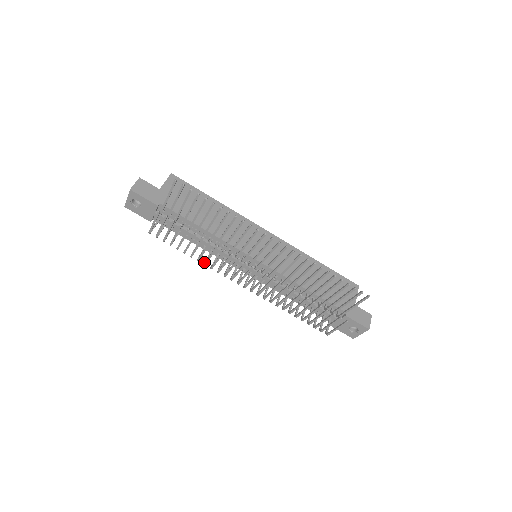
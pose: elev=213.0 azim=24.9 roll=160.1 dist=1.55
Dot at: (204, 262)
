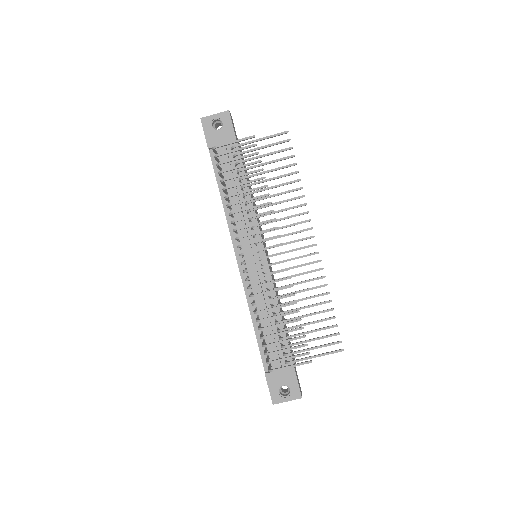
Dot at: (230, 212)
